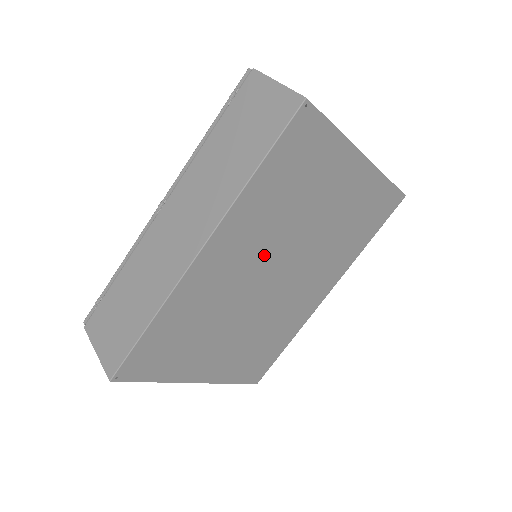
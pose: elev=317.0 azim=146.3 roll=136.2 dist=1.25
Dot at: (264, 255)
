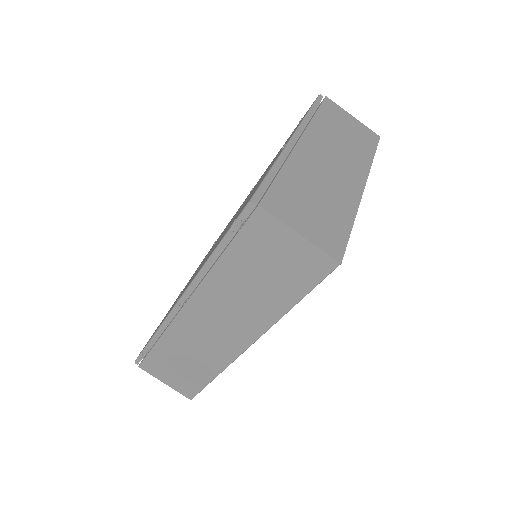
Dot at: occluded
